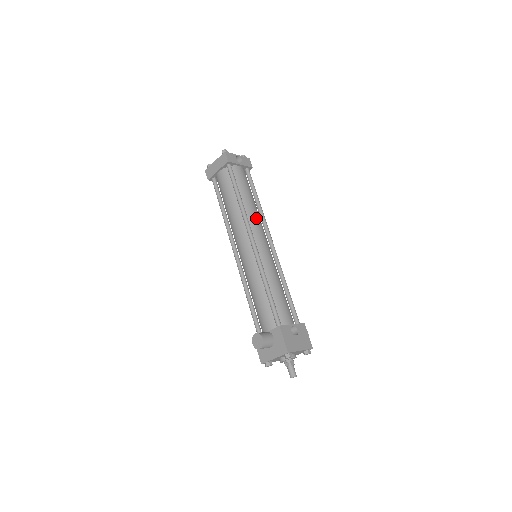
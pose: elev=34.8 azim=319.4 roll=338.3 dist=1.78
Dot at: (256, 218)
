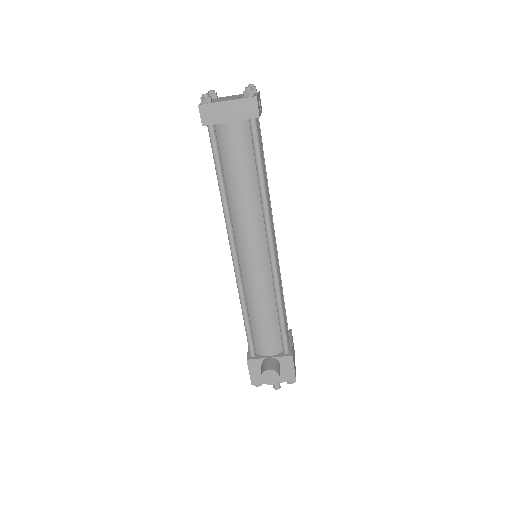
Dot at: (270, 208)
